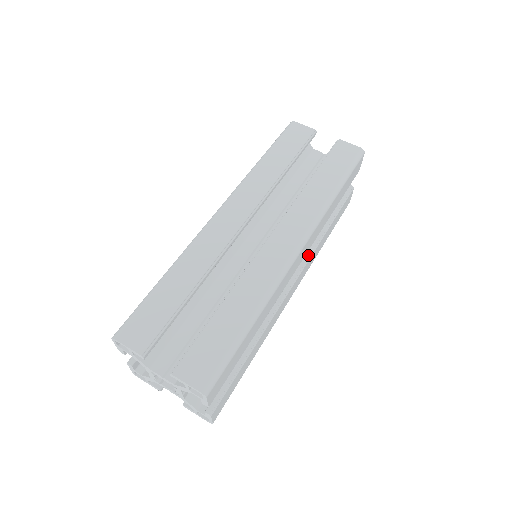
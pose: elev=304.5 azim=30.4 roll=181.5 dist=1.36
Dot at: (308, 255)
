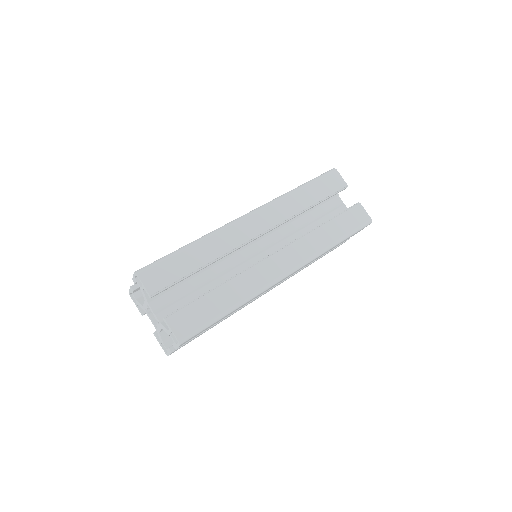
Dot at: occluded
